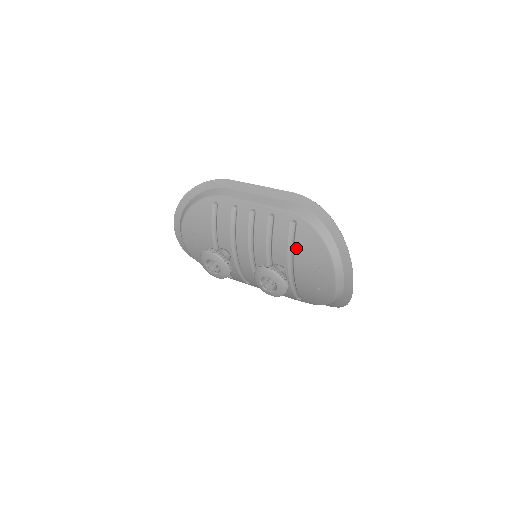
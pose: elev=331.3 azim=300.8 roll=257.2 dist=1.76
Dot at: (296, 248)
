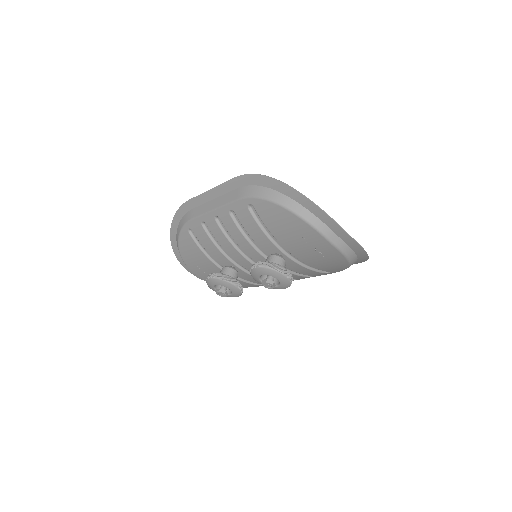
Dot at: (270, 230)
